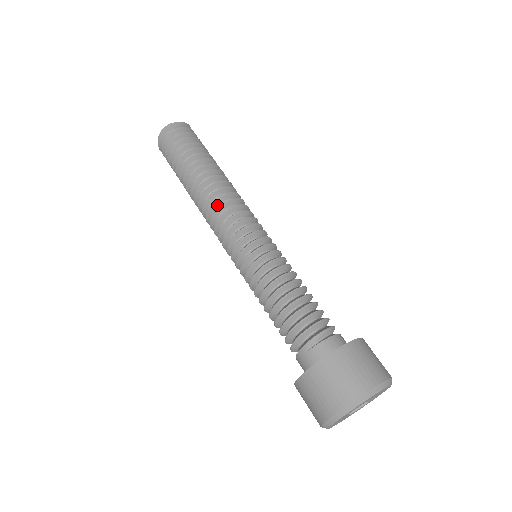
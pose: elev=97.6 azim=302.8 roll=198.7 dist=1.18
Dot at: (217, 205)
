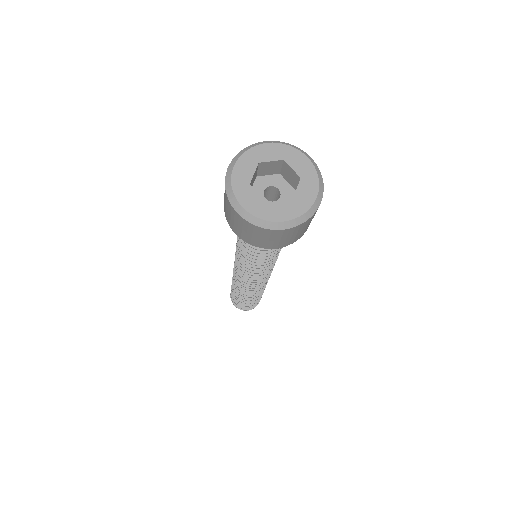
Dot at: occluded
